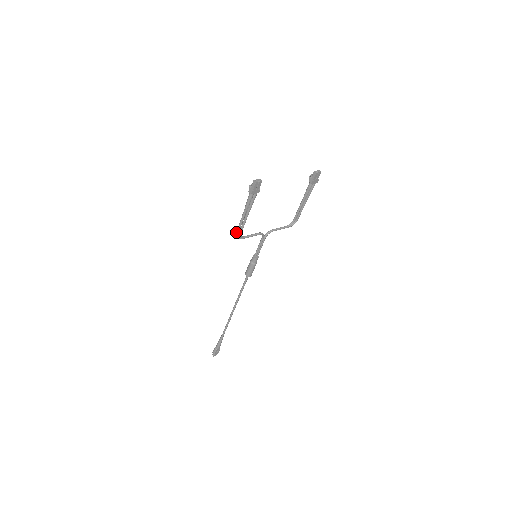
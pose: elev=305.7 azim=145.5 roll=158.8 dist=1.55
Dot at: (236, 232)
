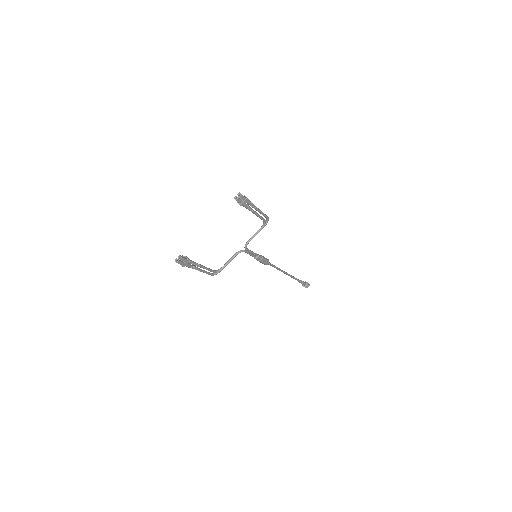
Dot at: occluded
